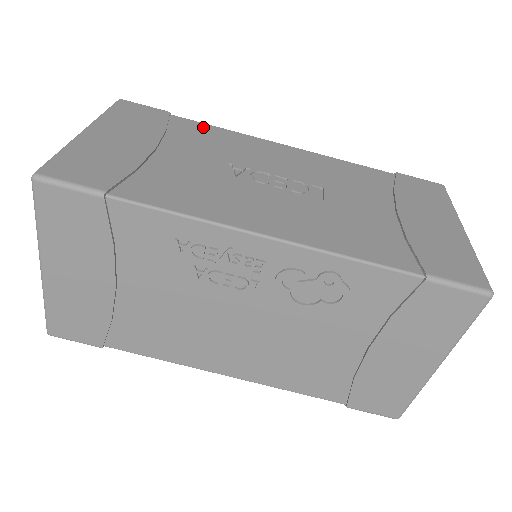
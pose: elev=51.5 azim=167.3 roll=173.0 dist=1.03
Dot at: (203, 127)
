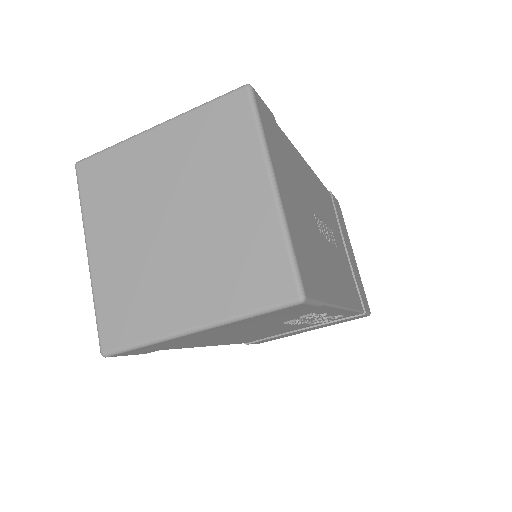
Dot at: (288, 143)
